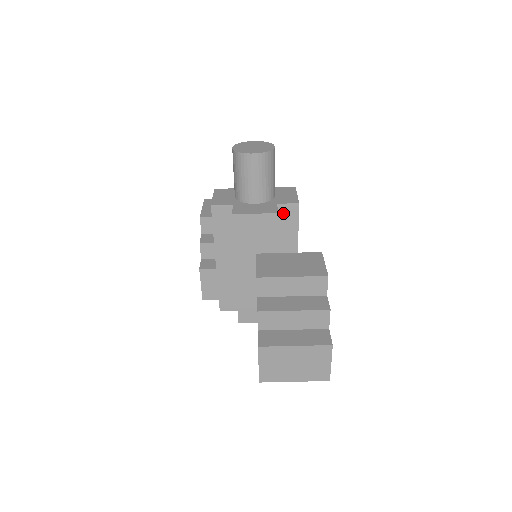
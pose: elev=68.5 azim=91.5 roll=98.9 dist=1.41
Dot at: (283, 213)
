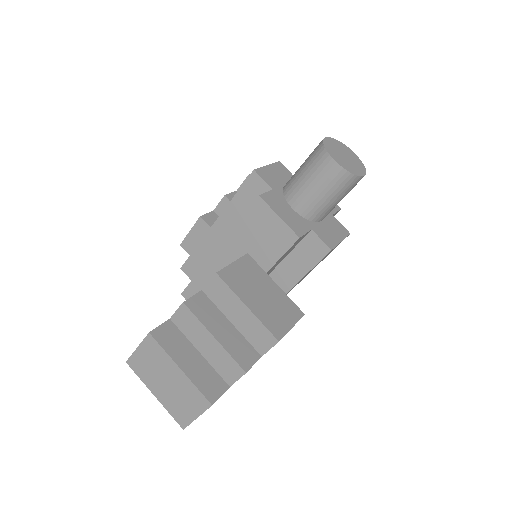
Dot at: (309, 243)
